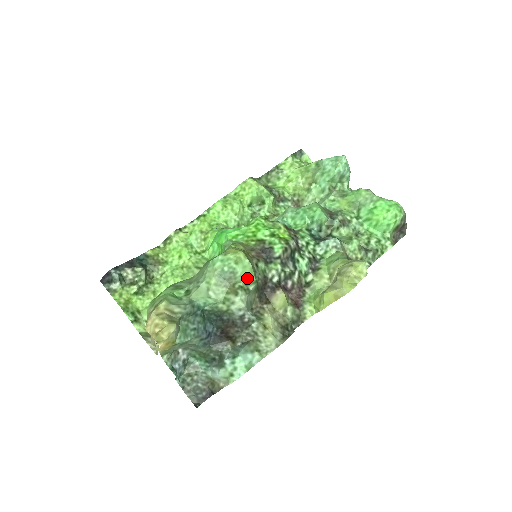
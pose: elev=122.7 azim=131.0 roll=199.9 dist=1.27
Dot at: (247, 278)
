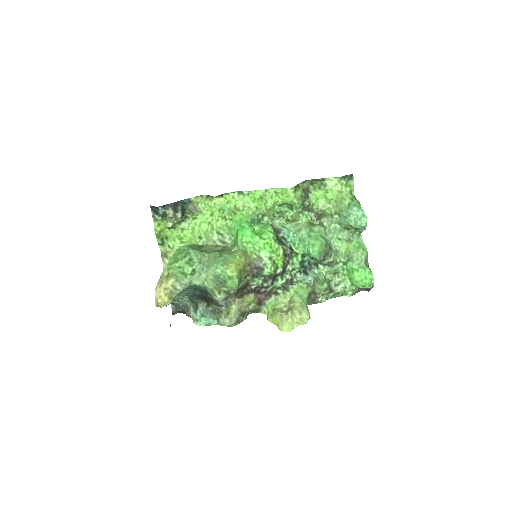
Dot at: (232, 288)
